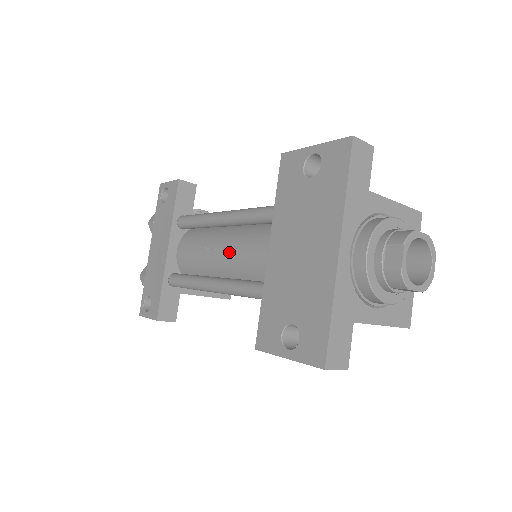
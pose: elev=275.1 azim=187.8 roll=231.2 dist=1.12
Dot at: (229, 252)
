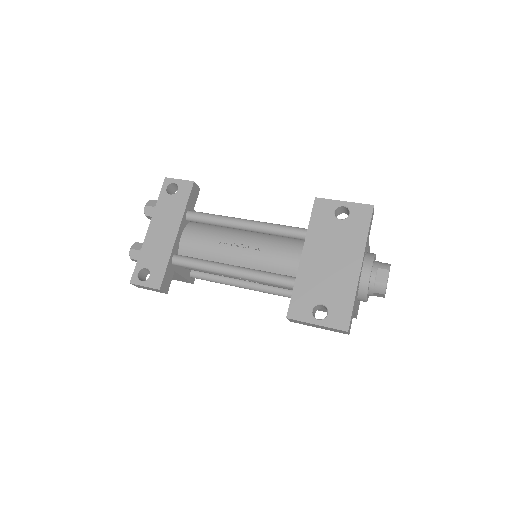
Dot at: (250, 249)
